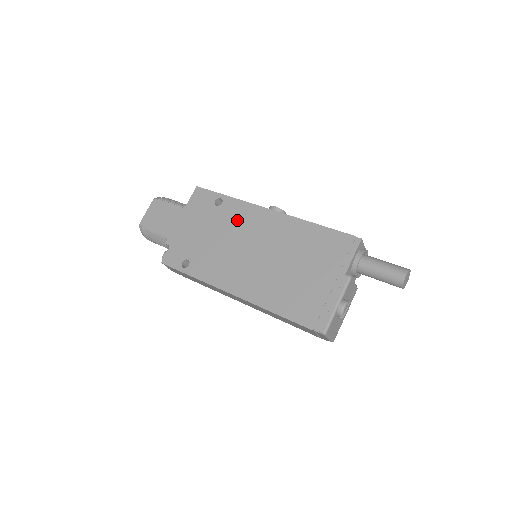
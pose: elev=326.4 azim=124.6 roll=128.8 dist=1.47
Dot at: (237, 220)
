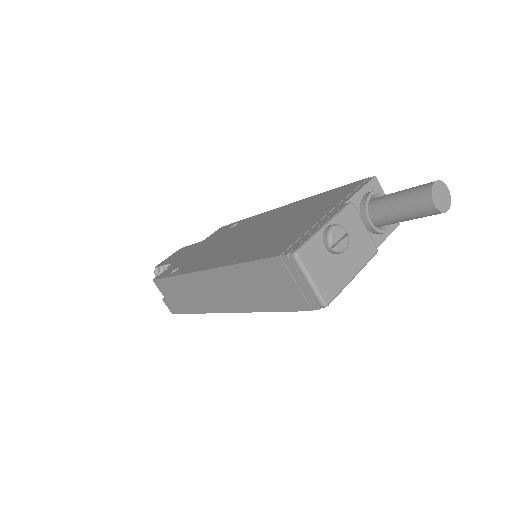
Dot at: (244, 226)
